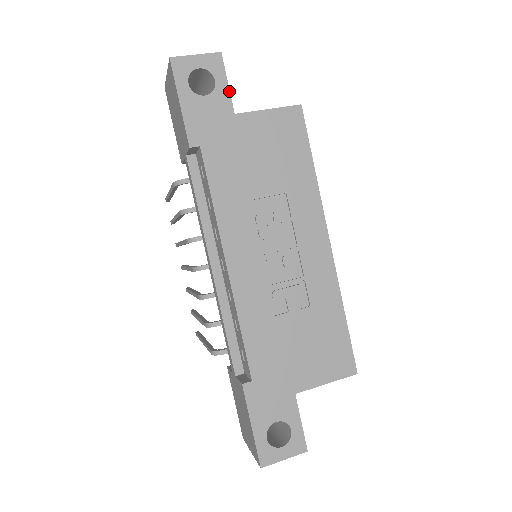
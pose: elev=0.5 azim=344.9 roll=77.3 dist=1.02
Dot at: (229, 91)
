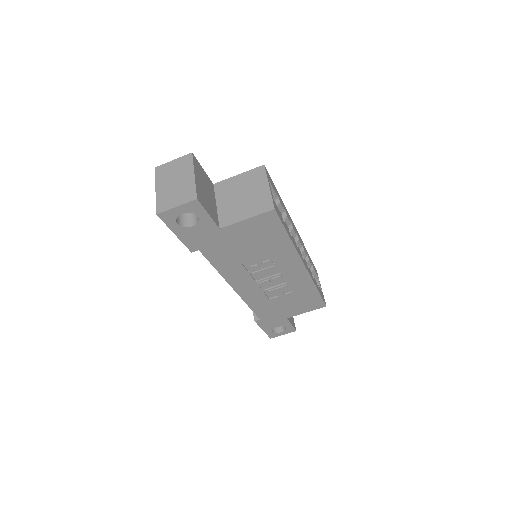
Dot at: (211, 219)
